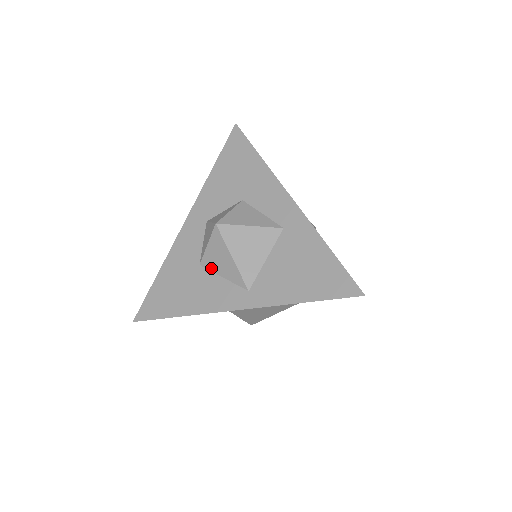
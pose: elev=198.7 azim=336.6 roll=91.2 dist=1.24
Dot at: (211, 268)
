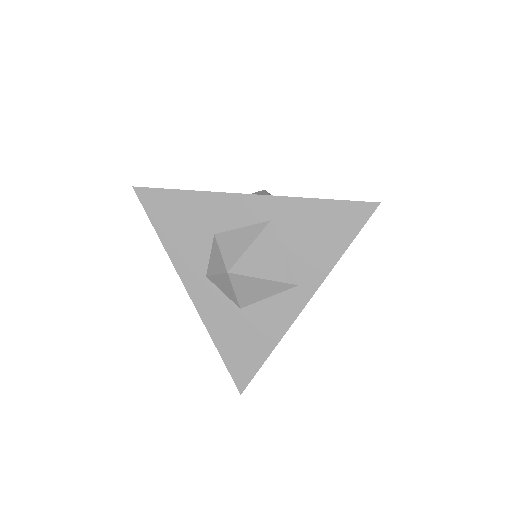
Dot at: (253, 301)
